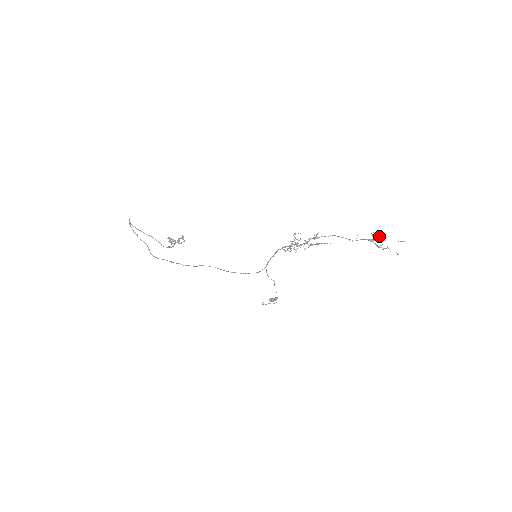
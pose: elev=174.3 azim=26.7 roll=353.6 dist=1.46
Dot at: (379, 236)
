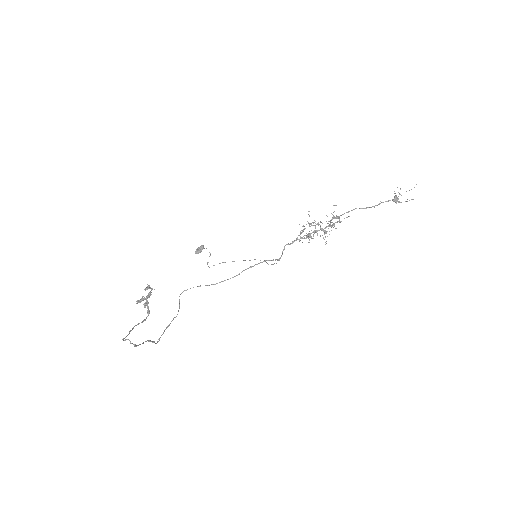
Dot at: occluded
